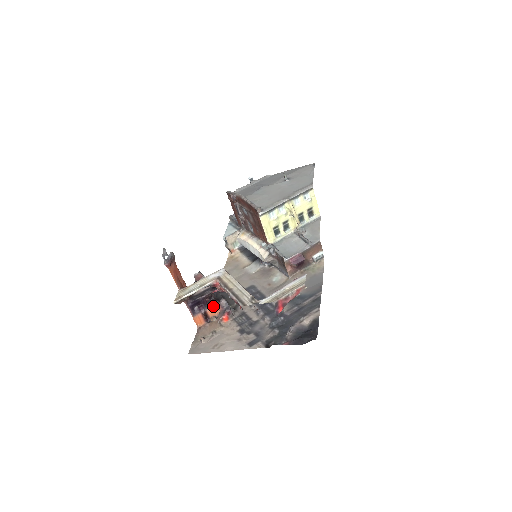
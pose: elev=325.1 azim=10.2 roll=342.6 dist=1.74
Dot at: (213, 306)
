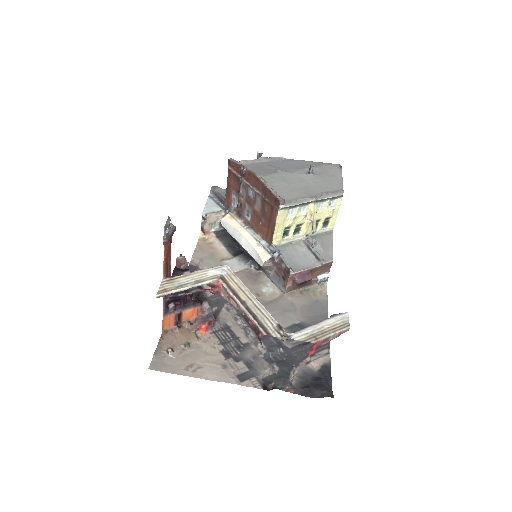
Dot at: (192, 308)
